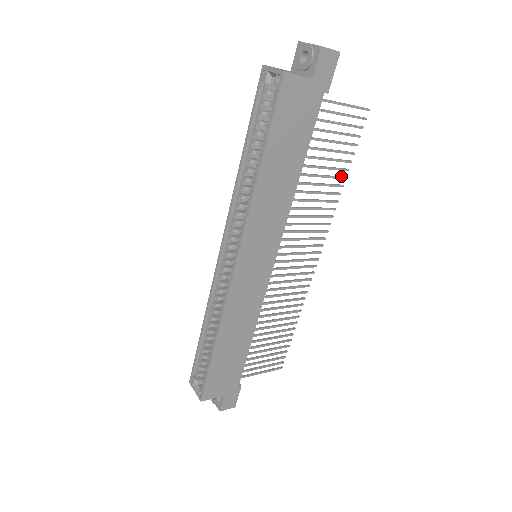
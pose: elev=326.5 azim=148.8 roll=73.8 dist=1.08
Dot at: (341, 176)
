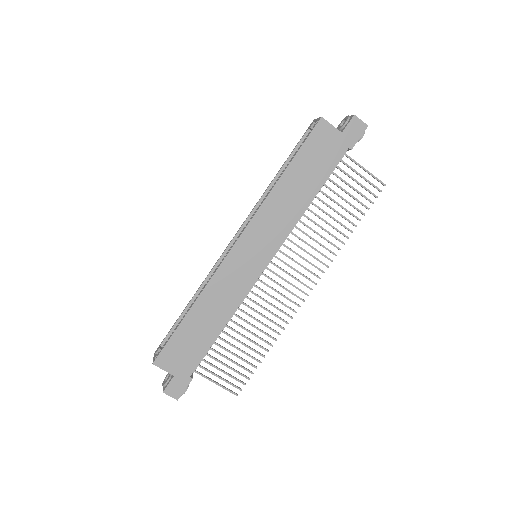
Dot at: occluded
